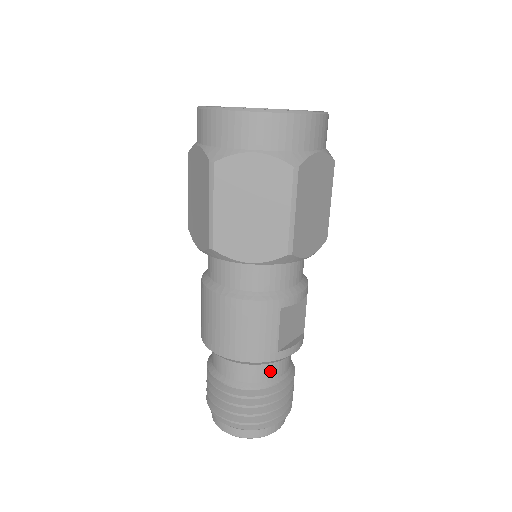
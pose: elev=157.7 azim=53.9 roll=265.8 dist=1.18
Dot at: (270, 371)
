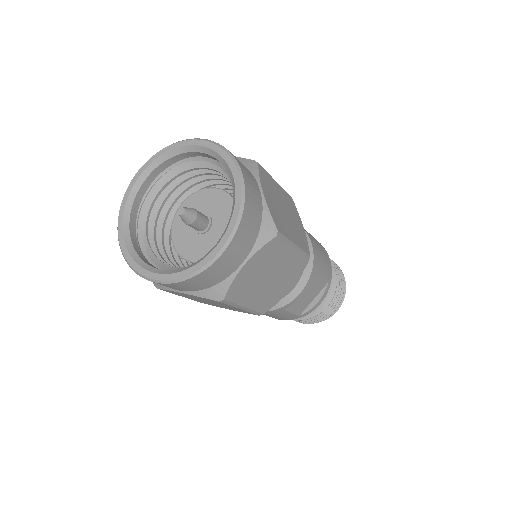
Dot at: occluded
